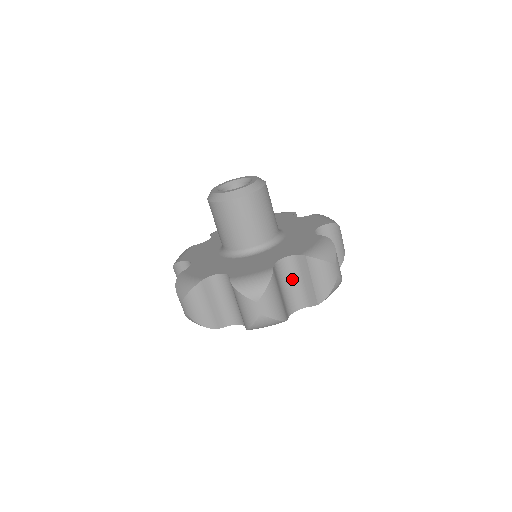
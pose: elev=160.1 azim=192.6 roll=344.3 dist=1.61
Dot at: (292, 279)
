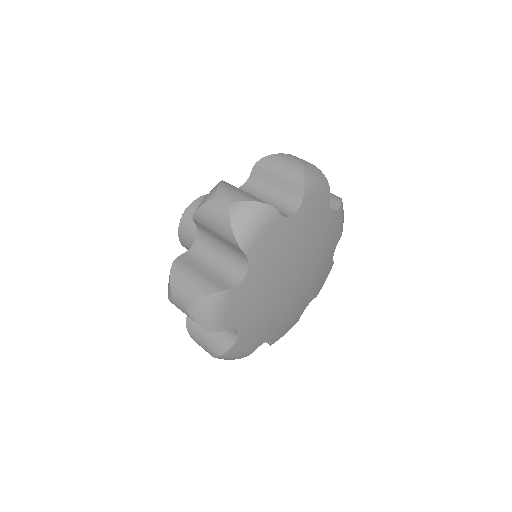
Dot at: (264, 195)
